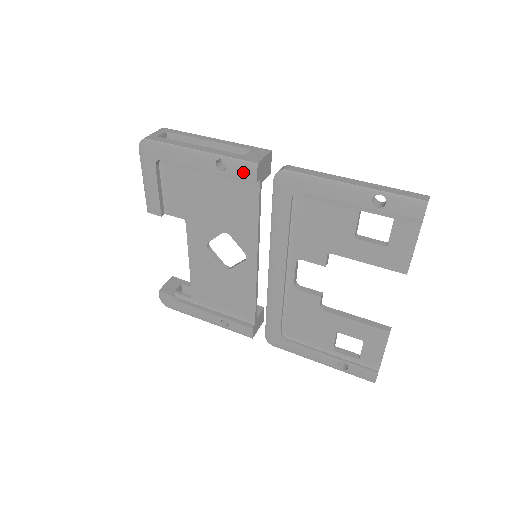
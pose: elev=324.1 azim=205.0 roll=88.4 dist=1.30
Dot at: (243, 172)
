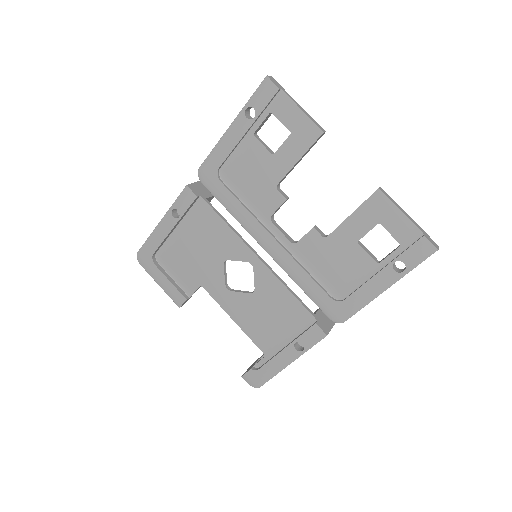
Dot at: (187, 201)
